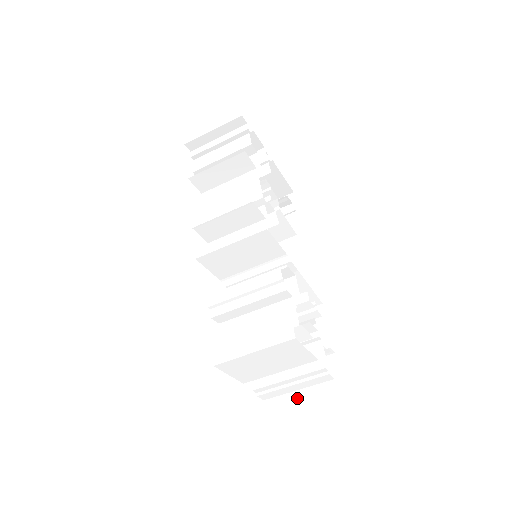
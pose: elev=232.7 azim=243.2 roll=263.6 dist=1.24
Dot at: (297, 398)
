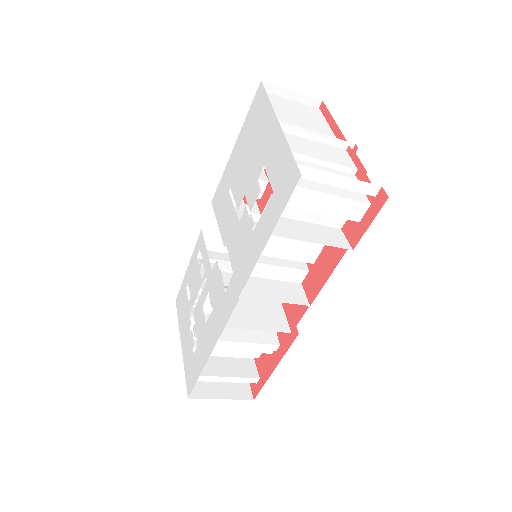
Dot at: occluded
